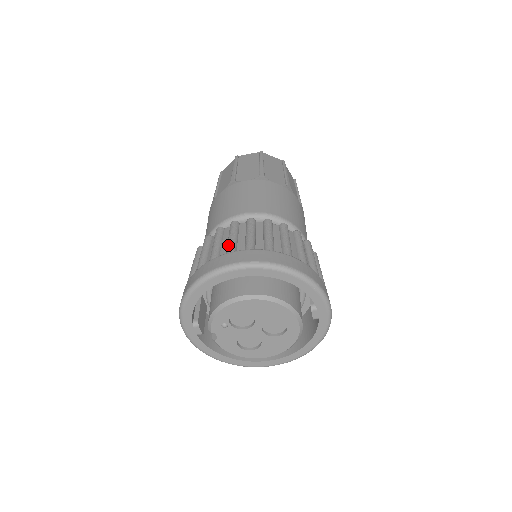
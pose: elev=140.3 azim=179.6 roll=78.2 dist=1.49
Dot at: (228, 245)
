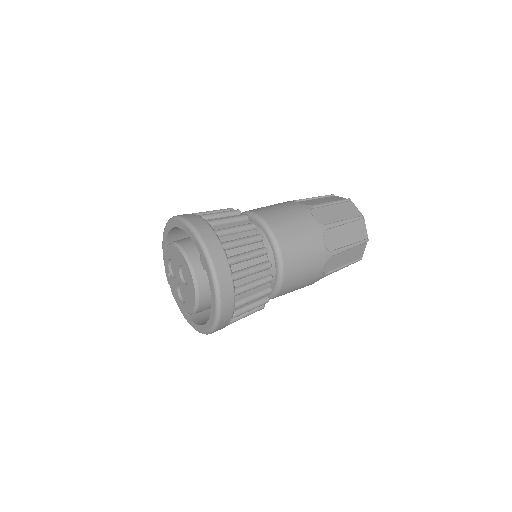
Dot at: occluded
